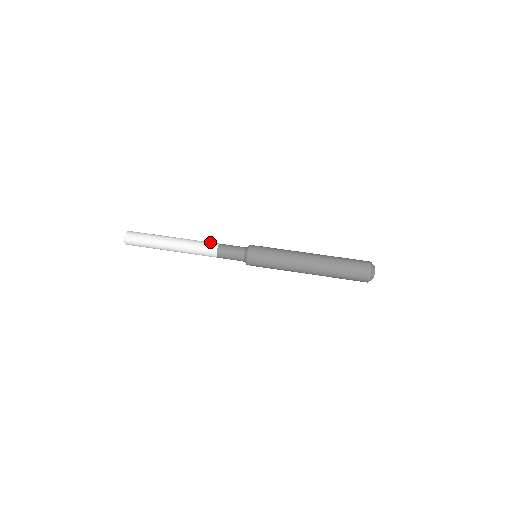
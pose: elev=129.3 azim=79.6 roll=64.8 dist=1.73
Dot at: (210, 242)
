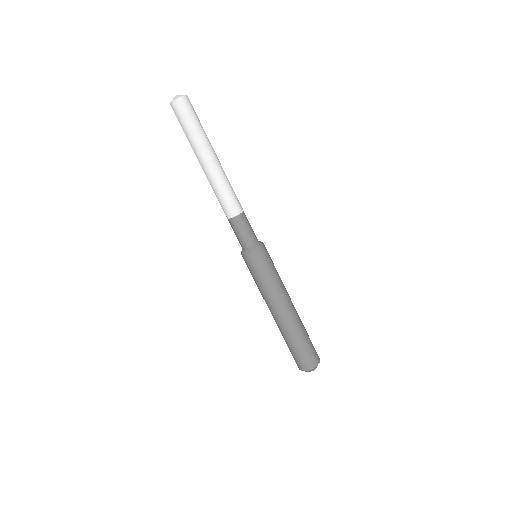
Dot at: occluded
